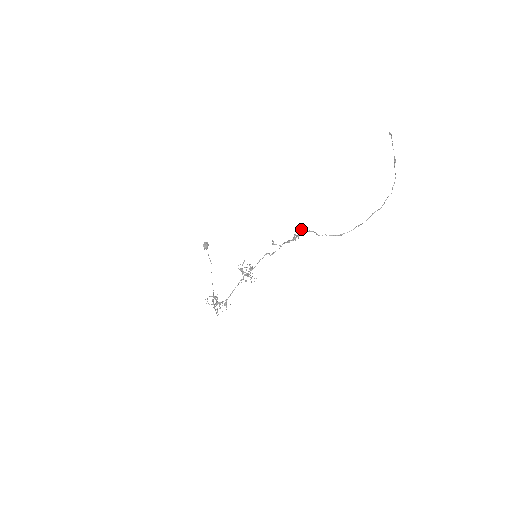
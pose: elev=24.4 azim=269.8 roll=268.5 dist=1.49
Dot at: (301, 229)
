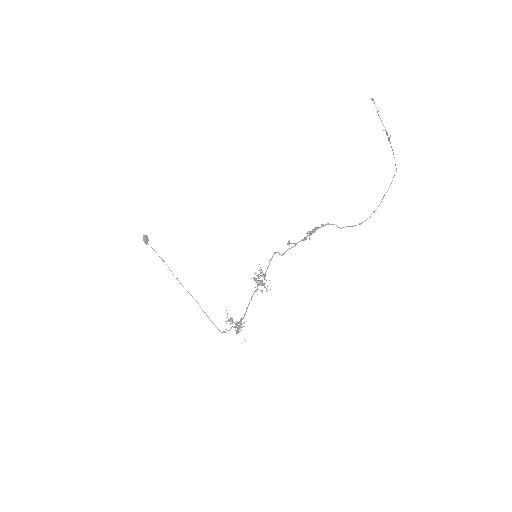
Dot at: (323, 224)
